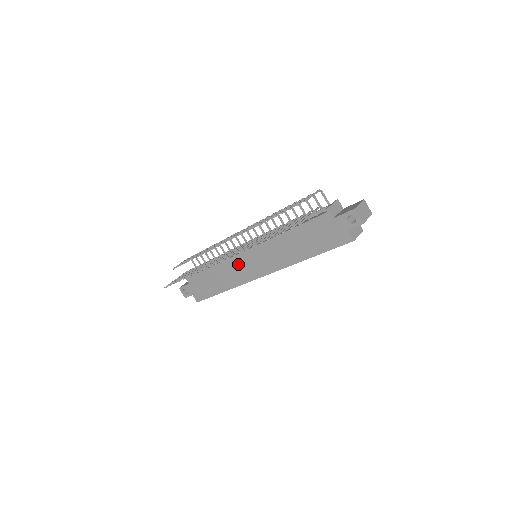
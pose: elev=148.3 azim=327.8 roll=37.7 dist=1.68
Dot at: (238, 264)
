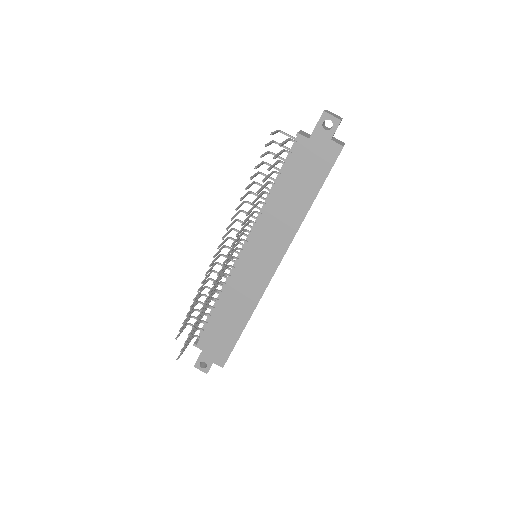
Dot at: (242, 277)
